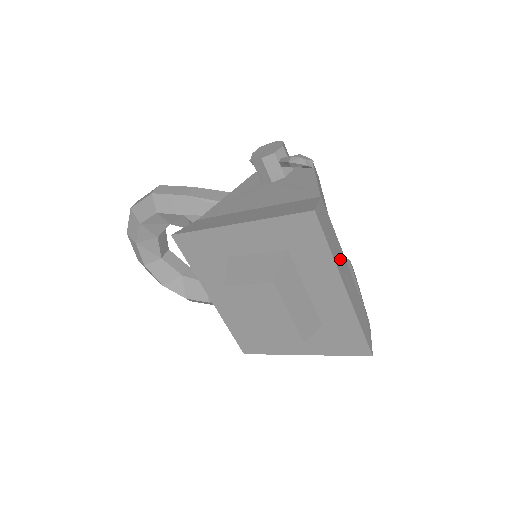
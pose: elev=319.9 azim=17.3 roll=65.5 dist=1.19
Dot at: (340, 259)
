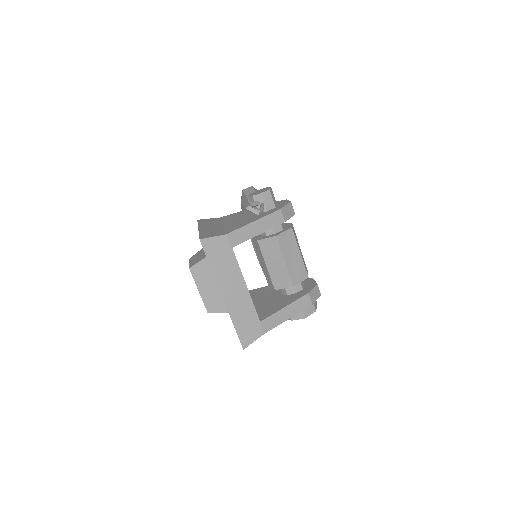
Dot at: (229, 277)
